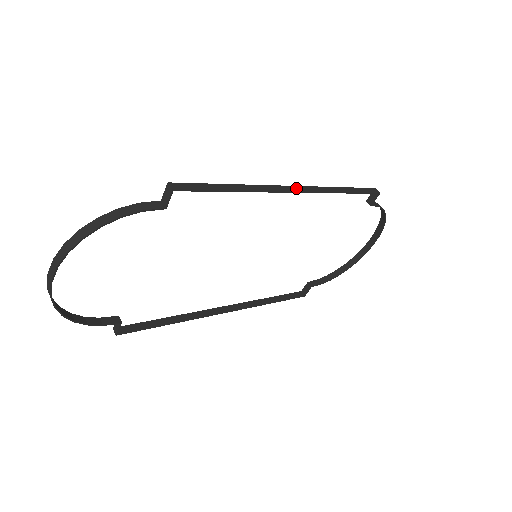
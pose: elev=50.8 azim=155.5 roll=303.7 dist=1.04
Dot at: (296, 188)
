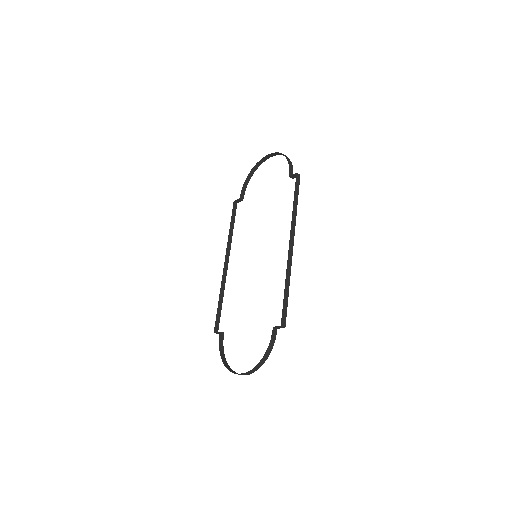
Dot at: (291, 245)
